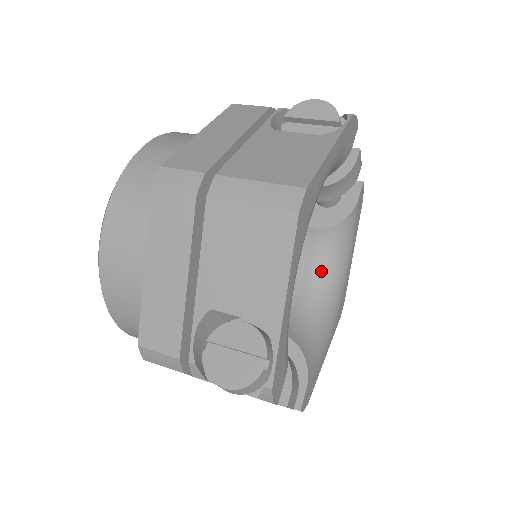
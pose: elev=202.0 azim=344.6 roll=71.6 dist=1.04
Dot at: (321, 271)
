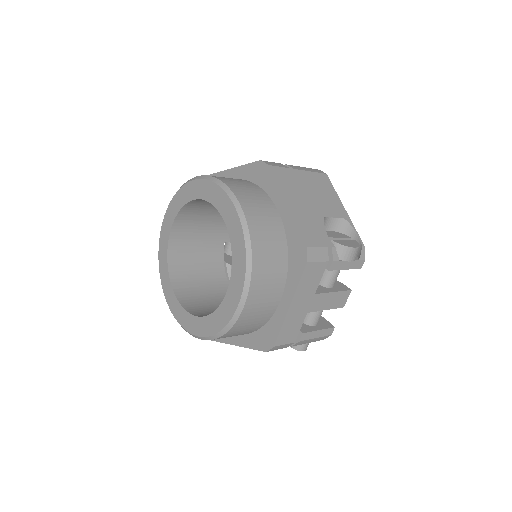
Dot at: occluded
